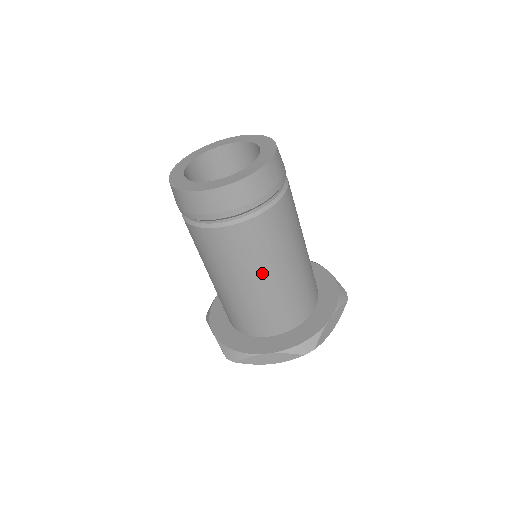
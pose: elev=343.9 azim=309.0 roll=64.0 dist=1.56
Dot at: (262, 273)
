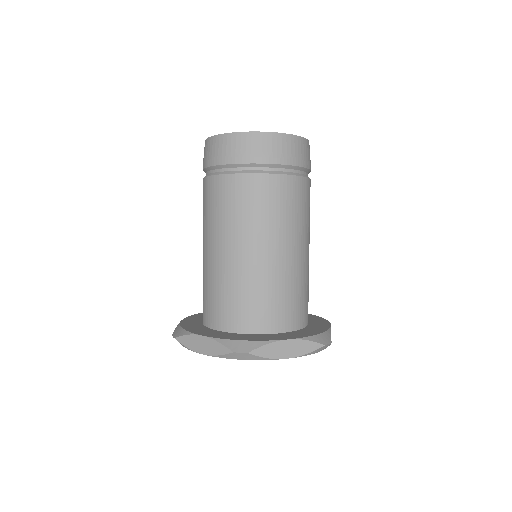
Dot at: (293, 241)
